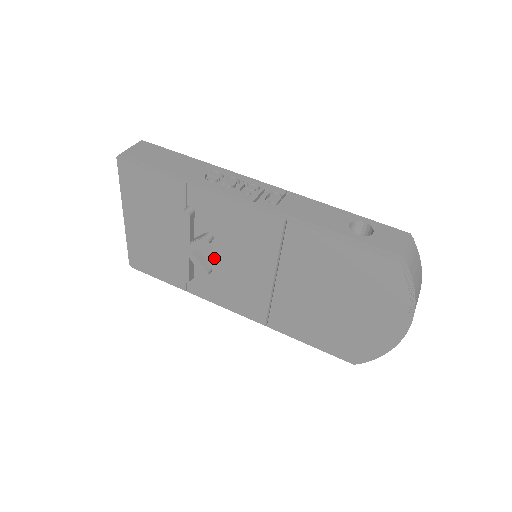
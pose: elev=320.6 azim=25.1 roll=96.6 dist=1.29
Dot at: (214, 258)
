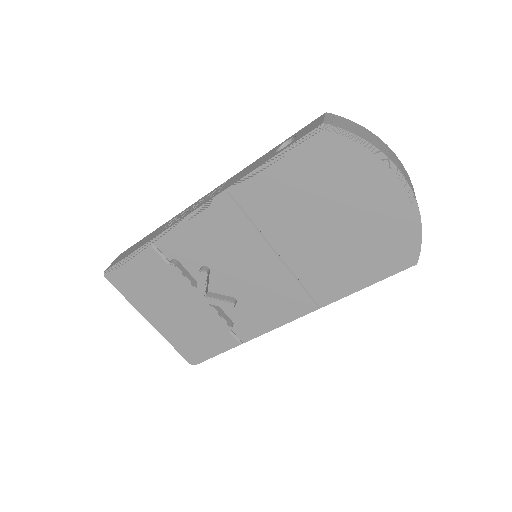
Dot at: (226, 286)
